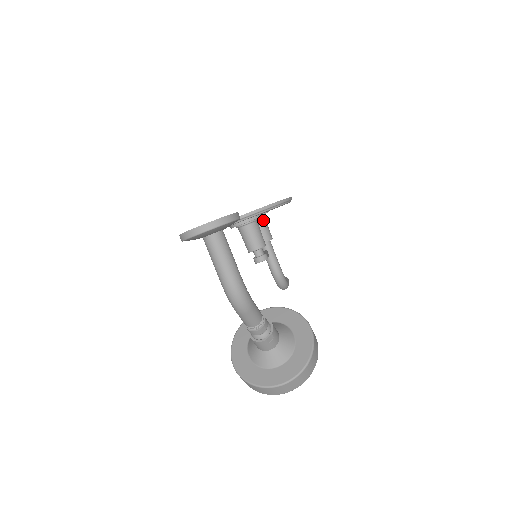
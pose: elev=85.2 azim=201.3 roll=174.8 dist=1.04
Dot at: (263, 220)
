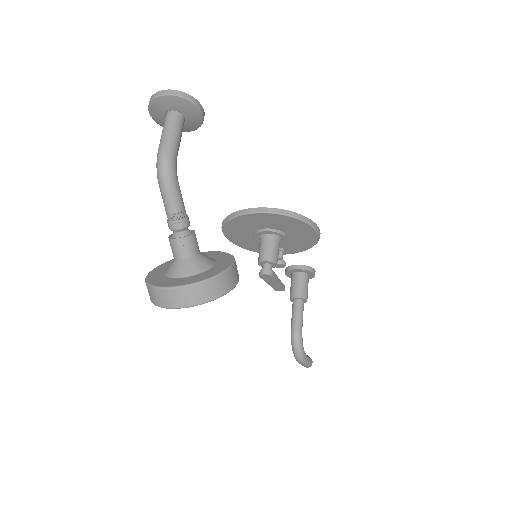
Dot at: (305, 277)
